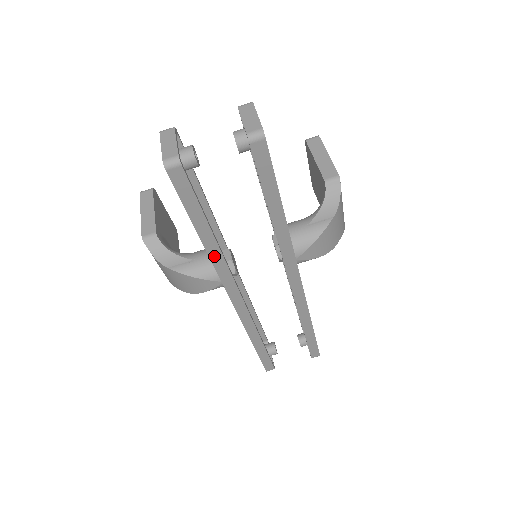
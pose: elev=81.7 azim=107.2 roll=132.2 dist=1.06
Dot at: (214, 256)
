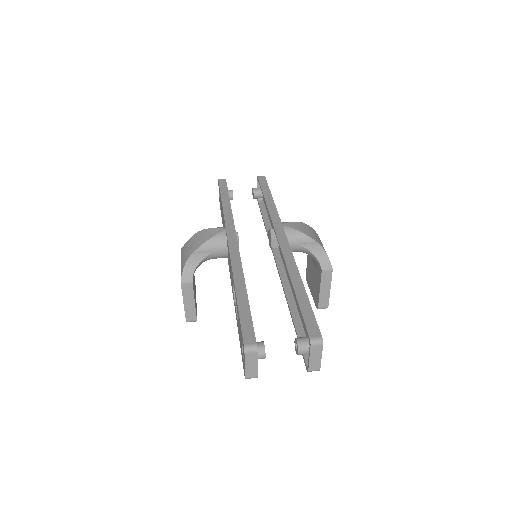
Dot at: (226, 212)
